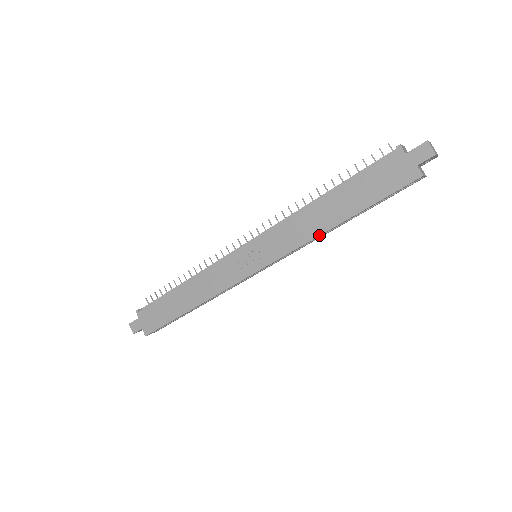
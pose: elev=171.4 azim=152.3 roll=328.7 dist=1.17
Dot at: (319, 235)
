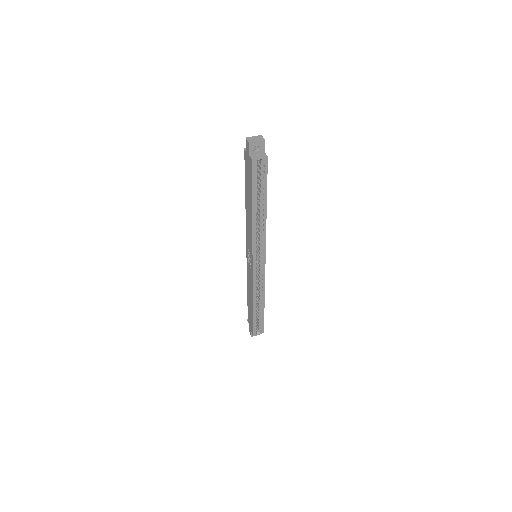
Dot at: (252, 226)
